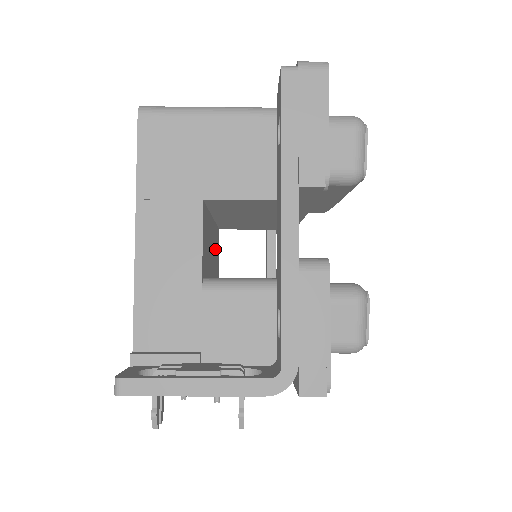
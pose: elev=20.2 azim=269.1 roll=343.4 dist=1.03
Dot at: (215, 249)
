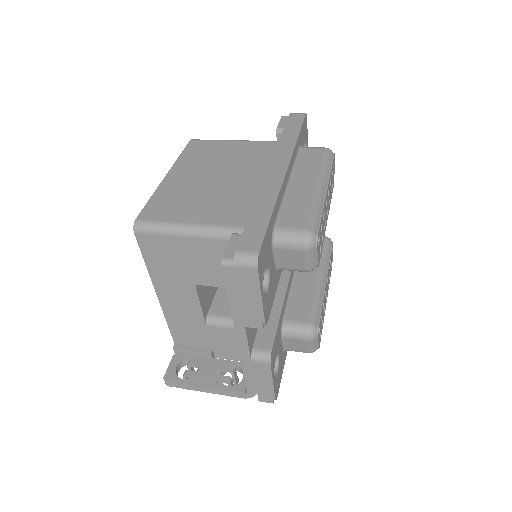
Dot at: occluded
